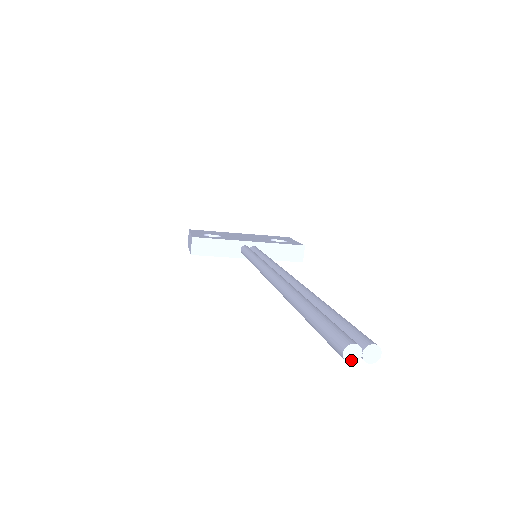
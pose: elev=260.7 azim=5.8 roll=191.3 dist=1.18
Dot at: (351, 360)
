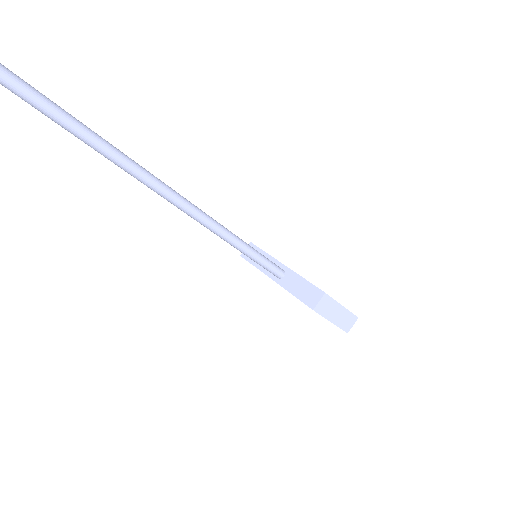
Dot at: out of frame
